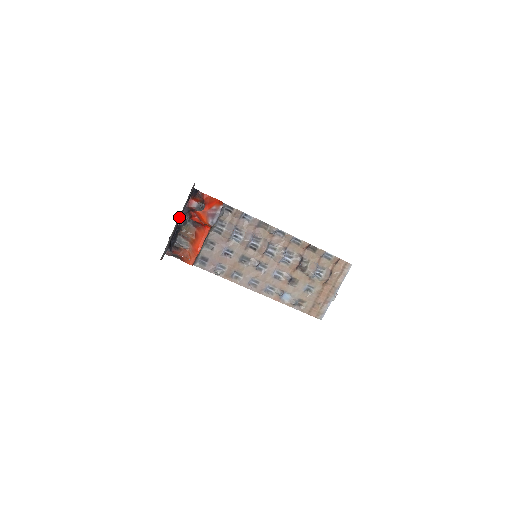
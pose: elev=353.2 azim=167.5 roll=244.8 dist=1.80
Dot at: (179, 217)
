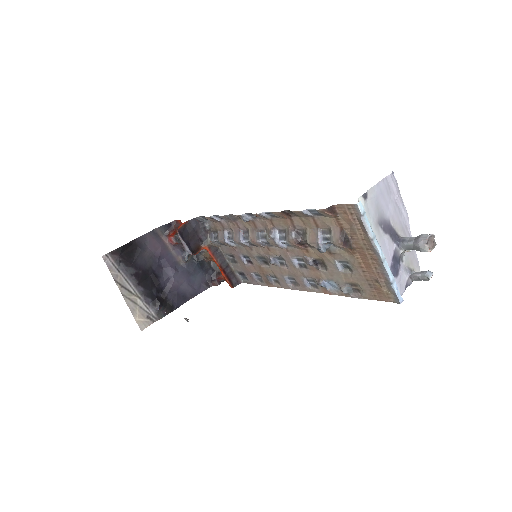
Dot at: (130, 284)
